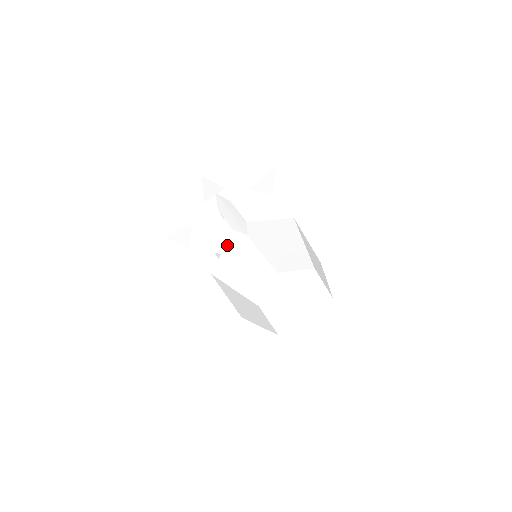
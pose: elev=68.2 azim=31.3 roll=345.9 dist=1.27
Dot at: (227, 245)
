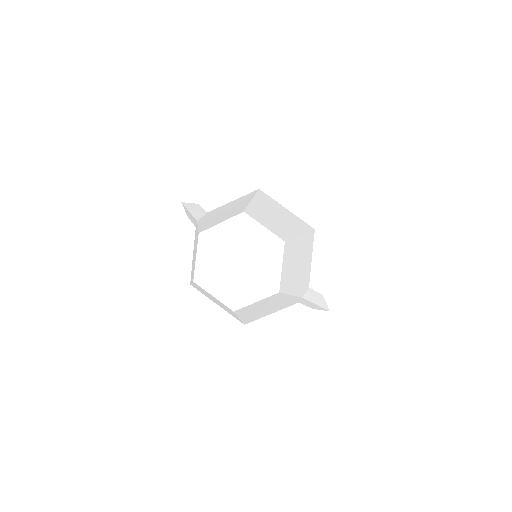
Dot at: occluded
